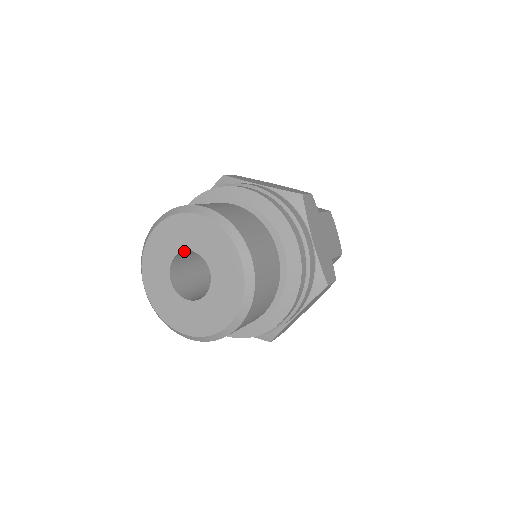
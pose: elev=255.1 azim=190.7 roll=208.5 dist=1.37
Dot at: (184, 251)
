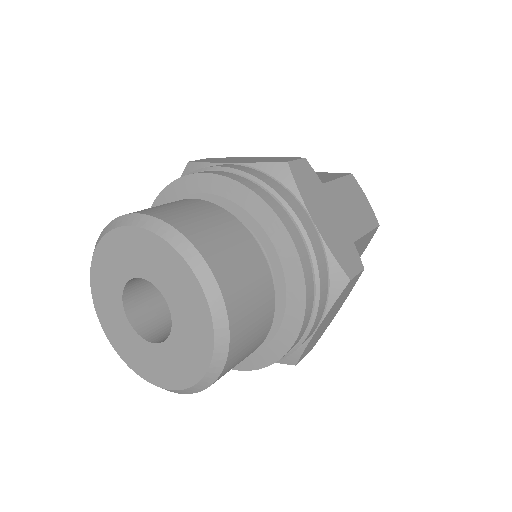
Dot at: (134, 278)
